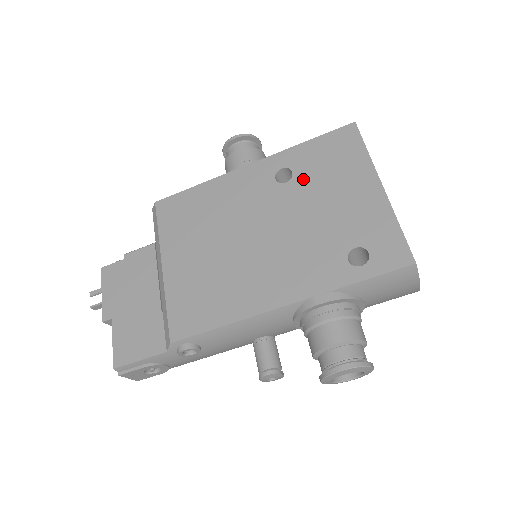
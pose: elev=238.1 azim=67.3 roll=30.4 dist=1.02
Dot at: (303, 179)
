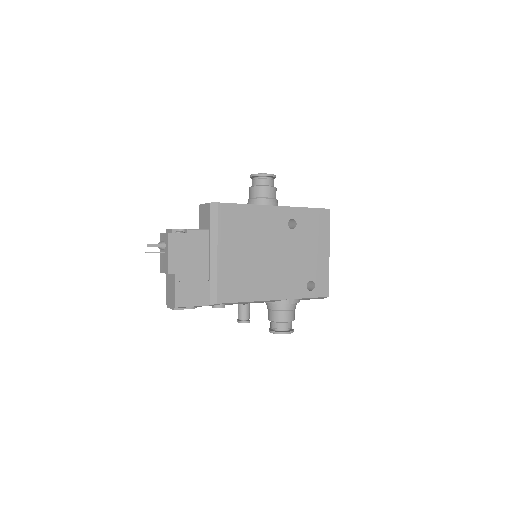
Dot at: (300, 231)
